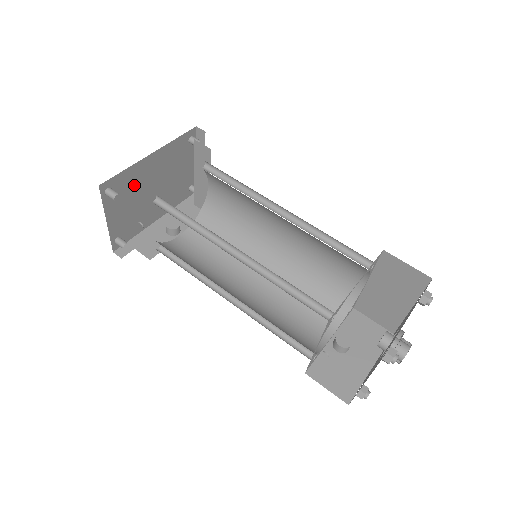
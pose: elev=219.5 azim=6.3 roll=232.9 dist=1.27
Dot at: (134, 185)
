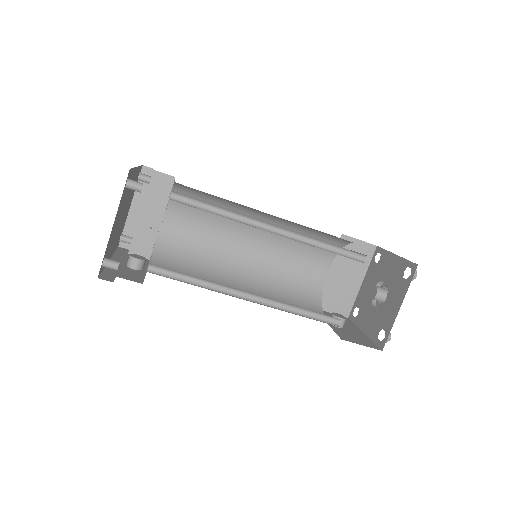
Dot at: (126, 194)
